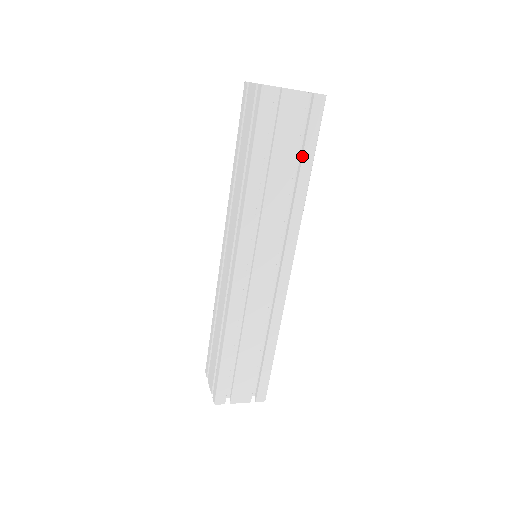
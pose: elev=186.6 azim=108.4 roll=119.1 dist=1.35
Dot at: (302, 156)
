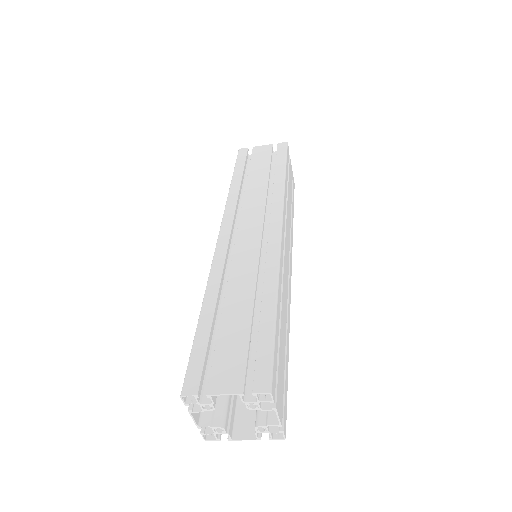
Dot at: (275, 167)
